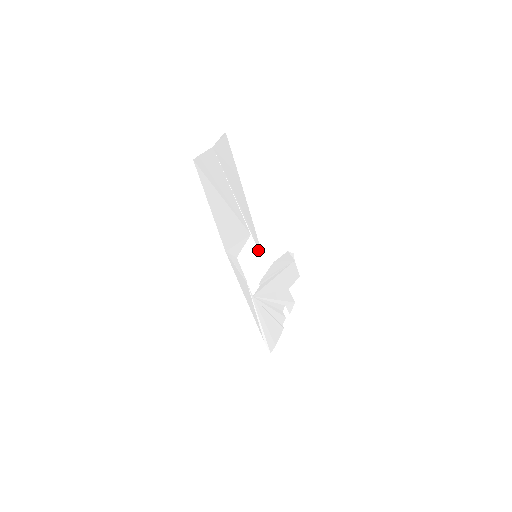
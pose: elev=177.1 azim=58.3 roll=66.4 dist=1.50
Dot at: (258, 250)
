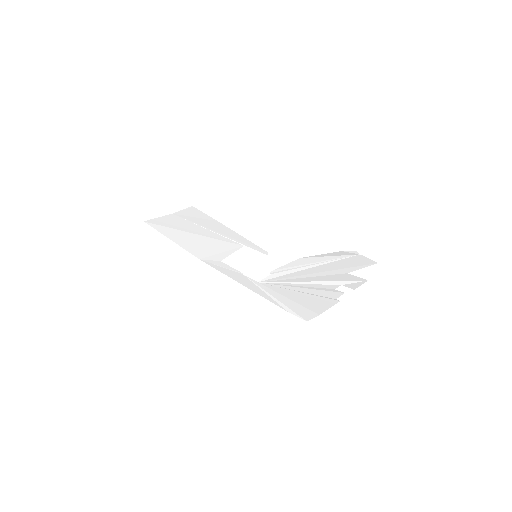
Dot at: occluded
